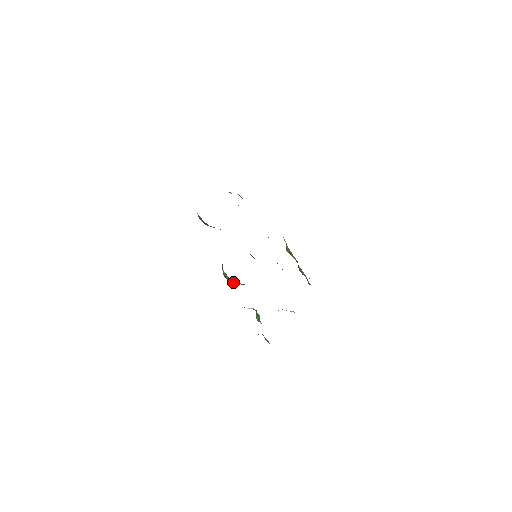
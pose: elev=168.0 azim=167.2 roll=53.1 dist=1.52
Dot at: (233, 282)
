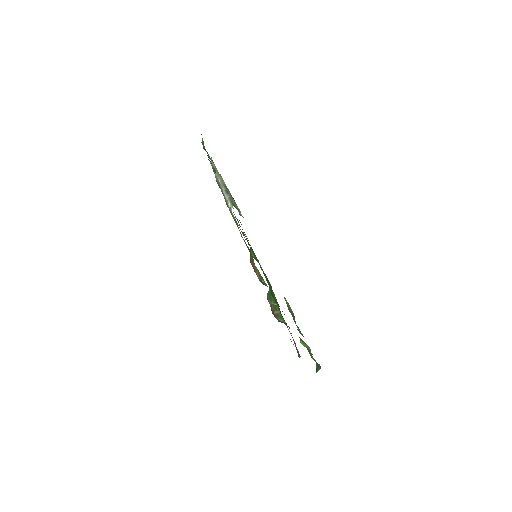
Dot at: occluded
